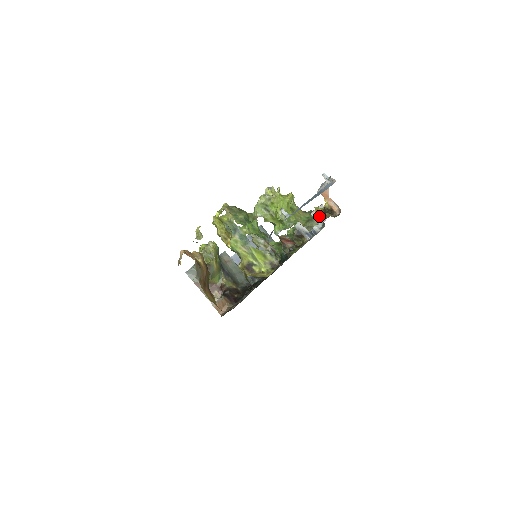
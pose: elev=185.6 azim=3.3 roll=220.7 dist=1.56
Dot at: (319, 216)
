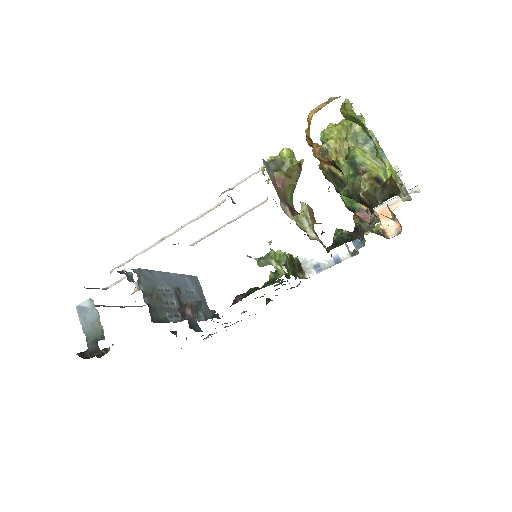
Dot at: (371, 232)
